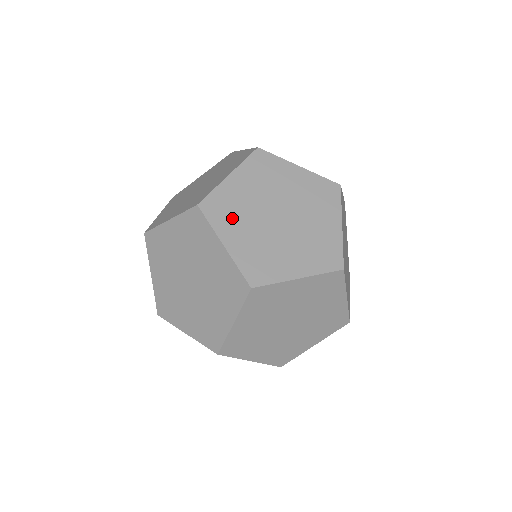
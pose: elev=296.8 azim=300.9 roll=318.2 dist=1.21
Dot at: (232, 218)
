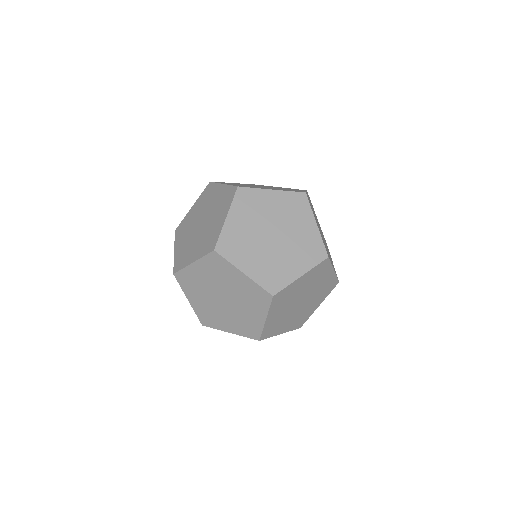
Dot at: (241, 250)
